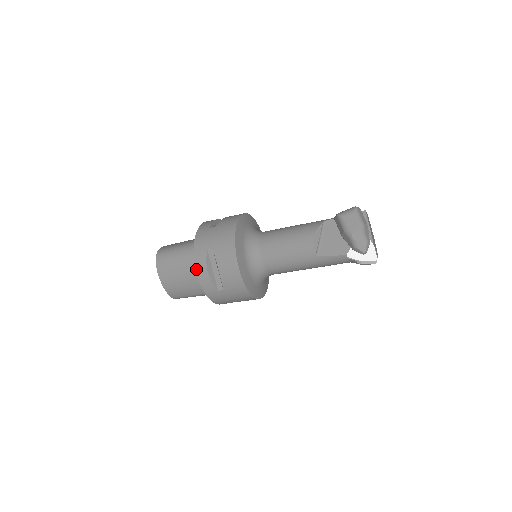
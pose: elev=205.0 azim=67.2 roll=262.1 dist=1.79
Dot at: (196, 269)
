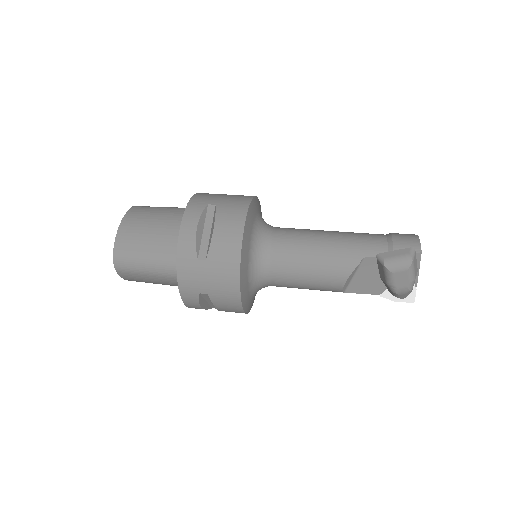
Dot at: (184, 304)
